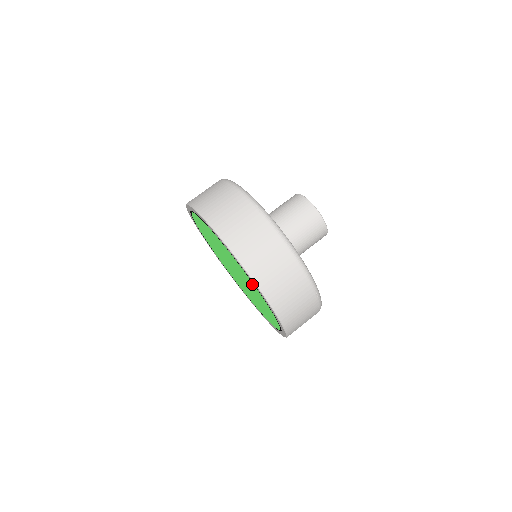
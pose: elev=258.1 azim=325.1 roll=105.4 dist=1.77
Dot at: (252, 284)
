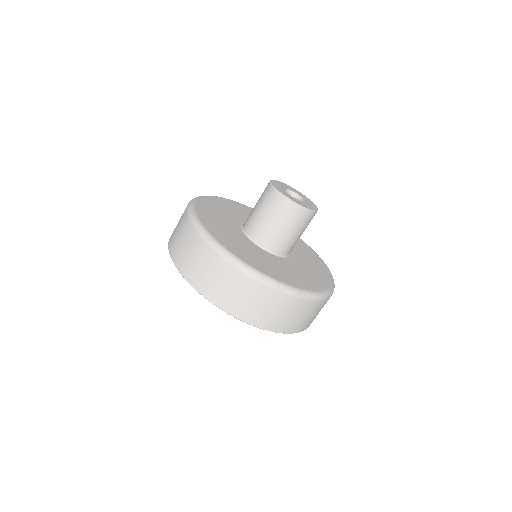
Dot at: occluded
